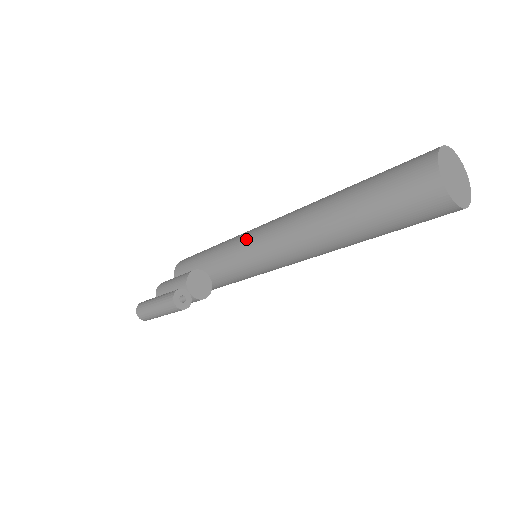
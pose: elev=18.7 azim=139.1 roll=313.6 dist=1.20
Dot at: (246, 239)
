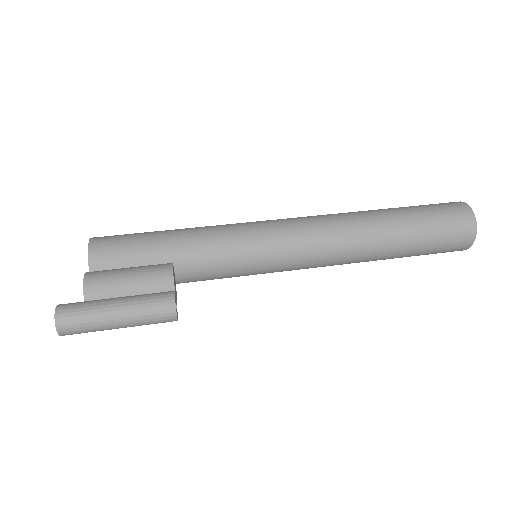
Dot at: (257, 236)
